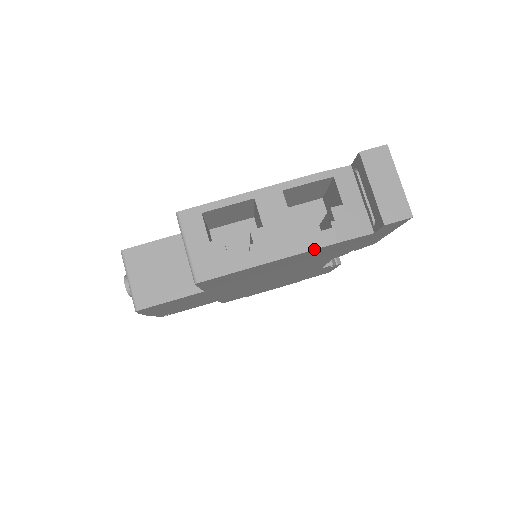
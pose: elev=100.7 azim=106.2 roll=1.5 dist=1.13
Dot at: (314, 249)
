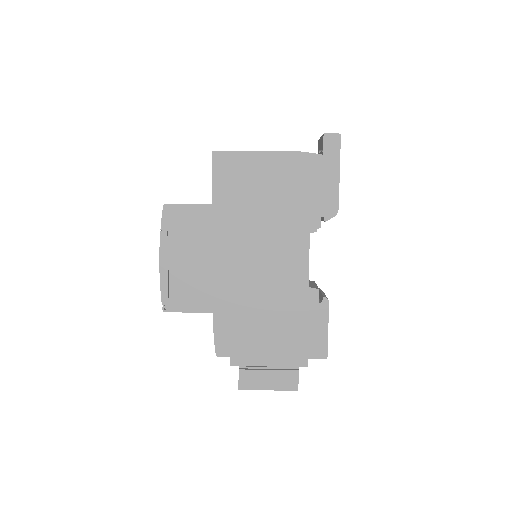
Dot at: (285, 151)
